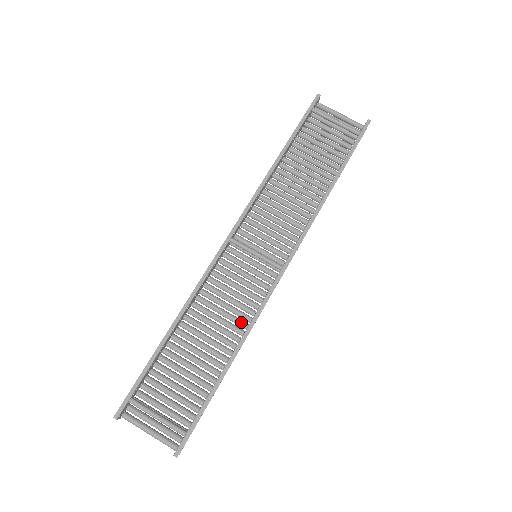
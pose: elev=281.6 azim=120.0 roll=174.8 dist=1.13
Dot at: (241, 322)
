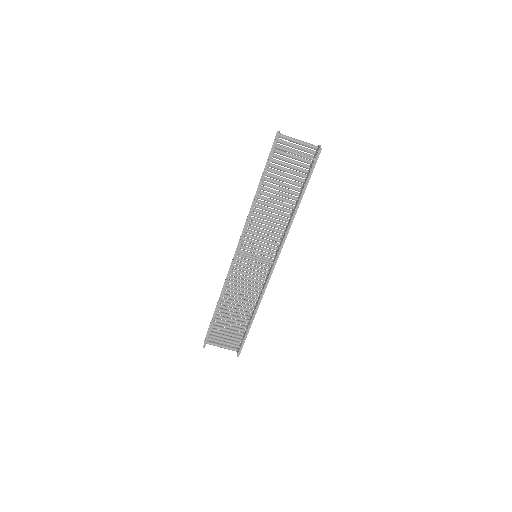
Dot at: (255, 293)
